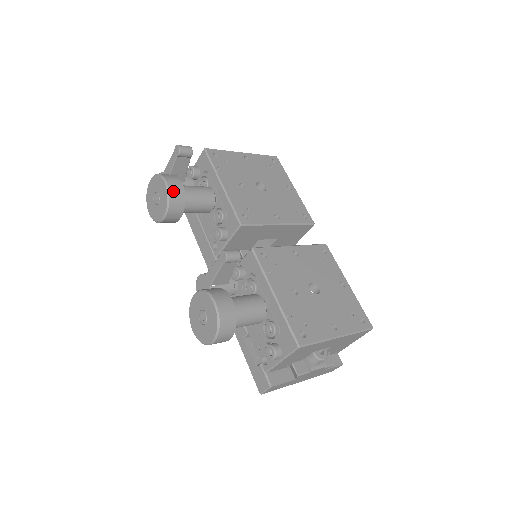
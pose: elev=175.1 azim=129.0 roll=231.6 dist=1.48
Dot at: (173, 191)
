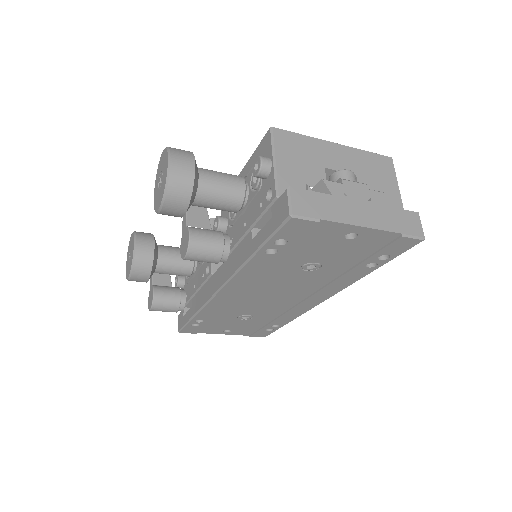
Dot at: occluded
